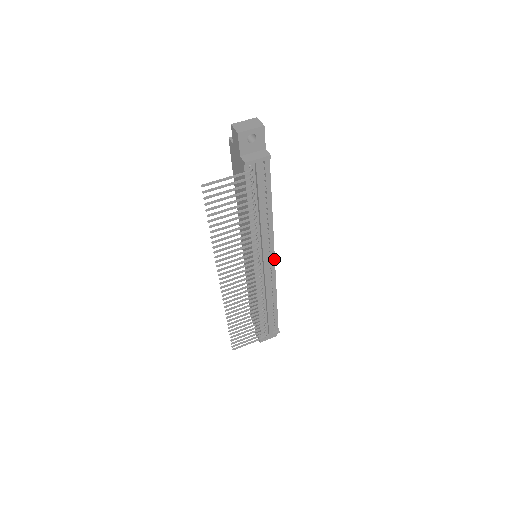
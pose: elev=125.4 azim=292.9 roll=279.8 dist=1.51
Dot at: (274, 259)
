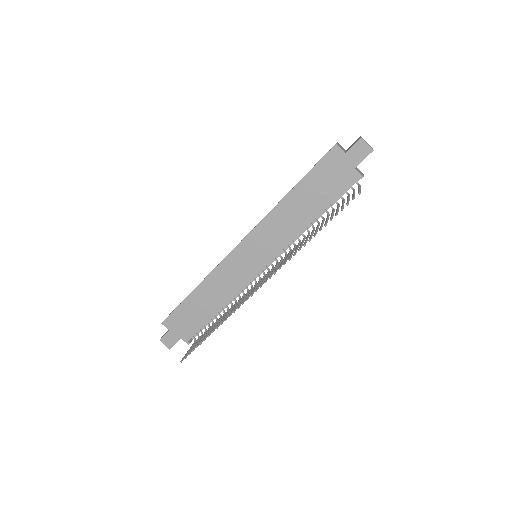
Dot at: occluded
